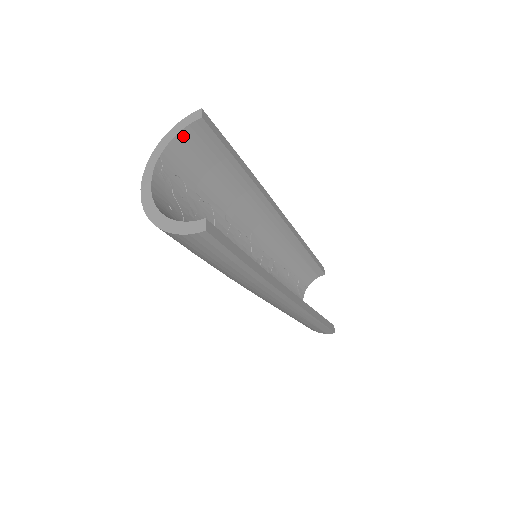
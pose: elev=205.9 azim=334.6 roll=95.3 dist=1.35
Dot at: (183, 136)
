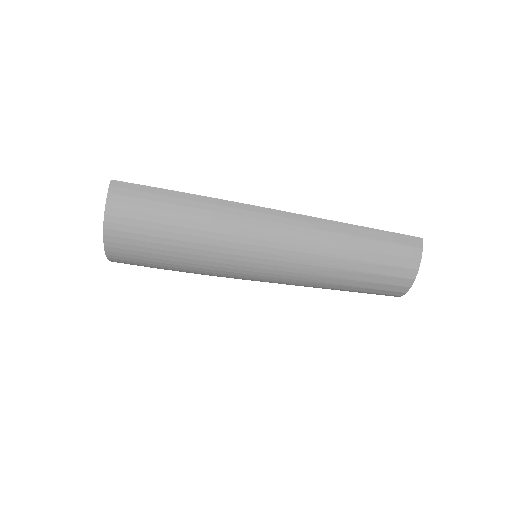
Dot at: occluded
